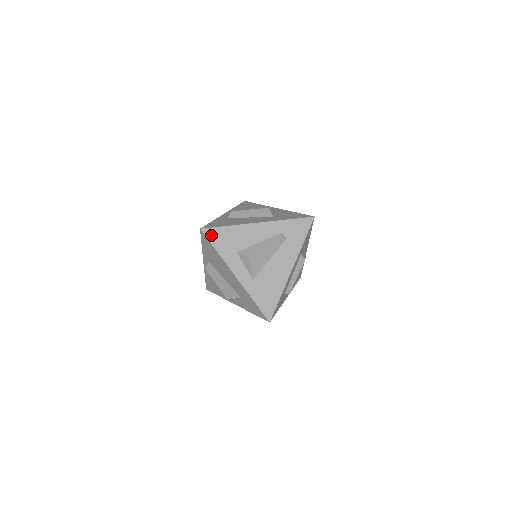
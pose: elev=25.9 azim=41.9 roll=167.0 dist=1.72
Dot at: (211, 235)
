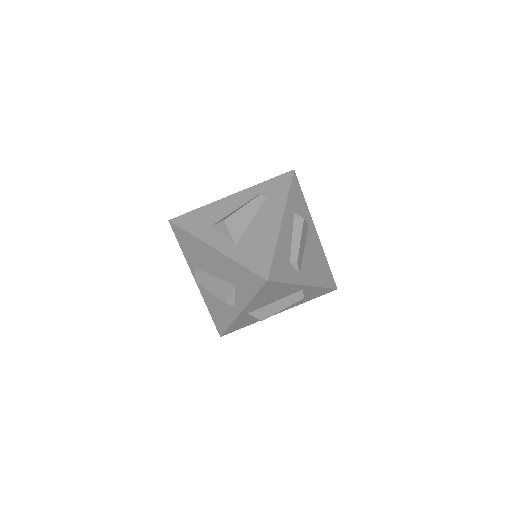
Dot at: (181, 221)
